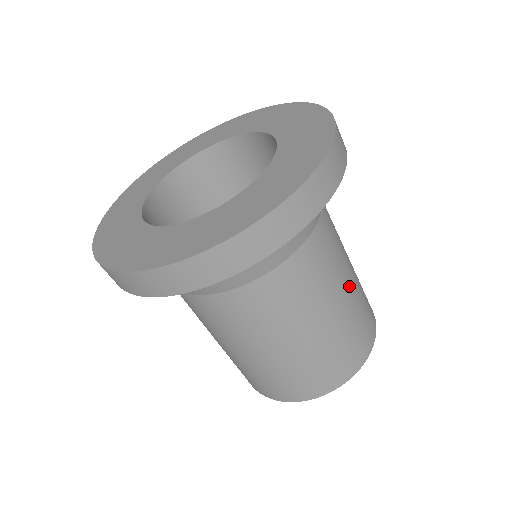
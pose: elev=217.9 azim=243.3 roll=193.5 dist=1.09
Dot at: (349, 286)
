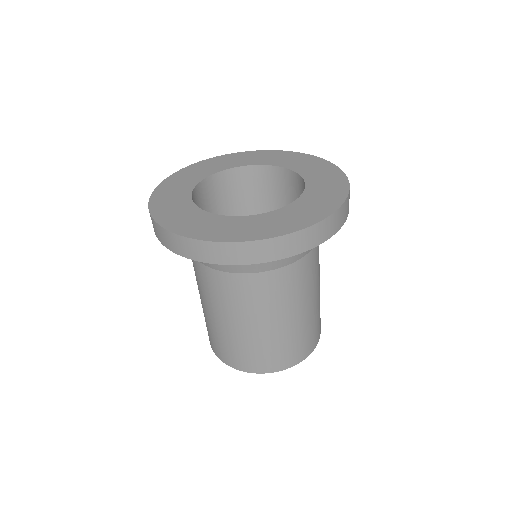
Dot at: (319, 290)
